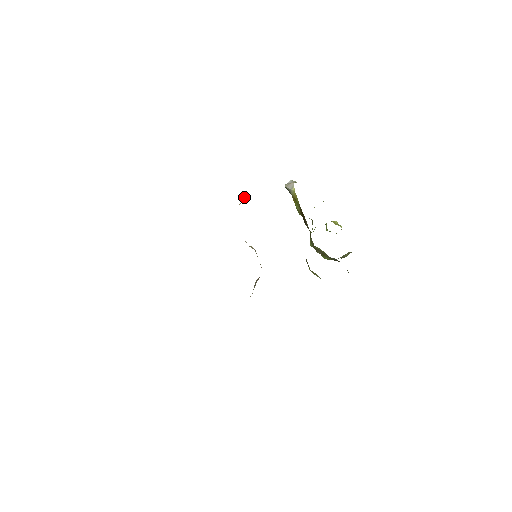
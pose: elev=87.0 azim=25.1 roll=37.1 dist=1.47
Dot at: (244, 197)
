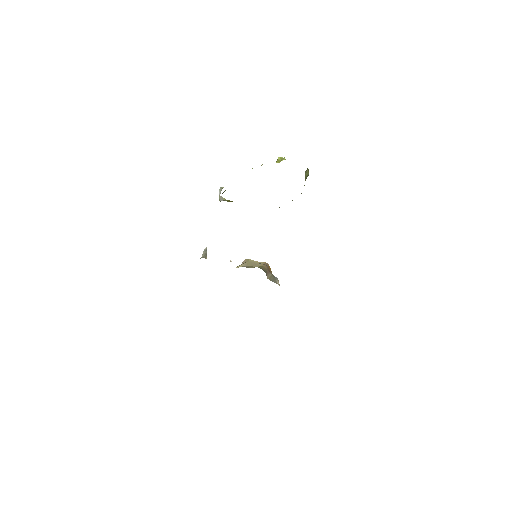
Dot at: (203, 253)
